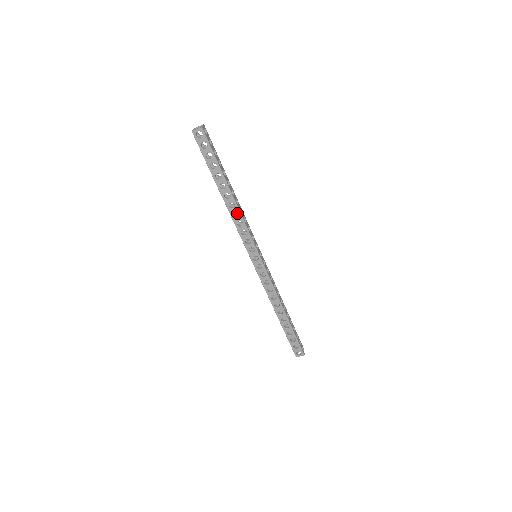
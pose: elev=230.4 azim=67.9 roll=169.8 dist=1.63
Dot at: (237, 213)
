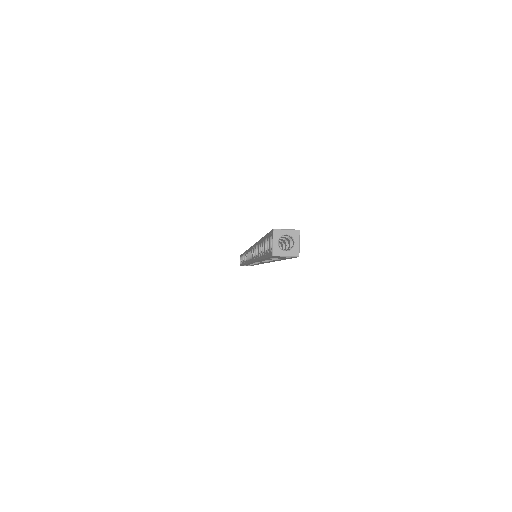
Dot at: occluded
